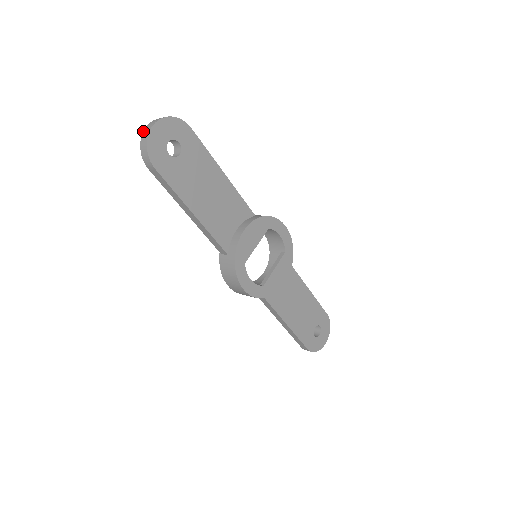
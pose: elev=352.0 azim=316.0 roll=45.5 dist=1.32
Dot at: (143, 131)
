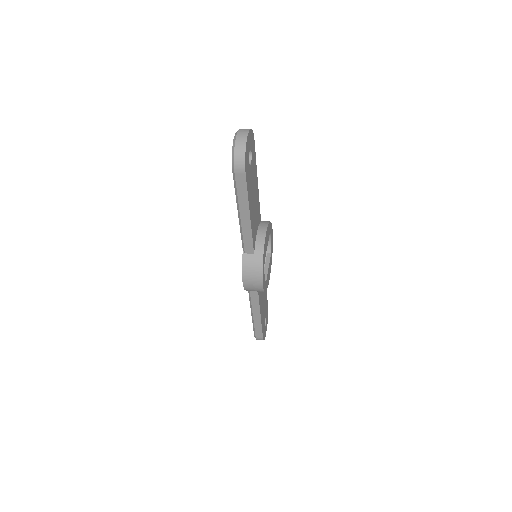
Dot at: (236, 138)
